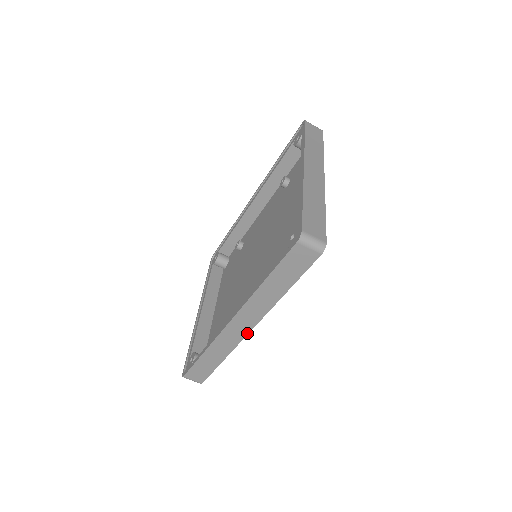
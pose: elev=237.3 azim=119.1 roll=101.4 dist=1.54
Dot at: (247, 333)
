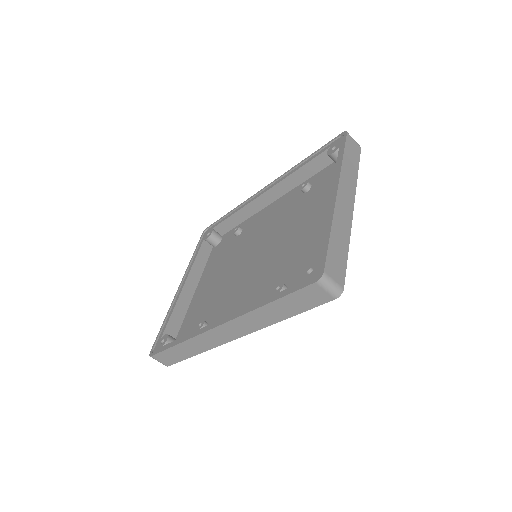
Dot at: (231, 340)
